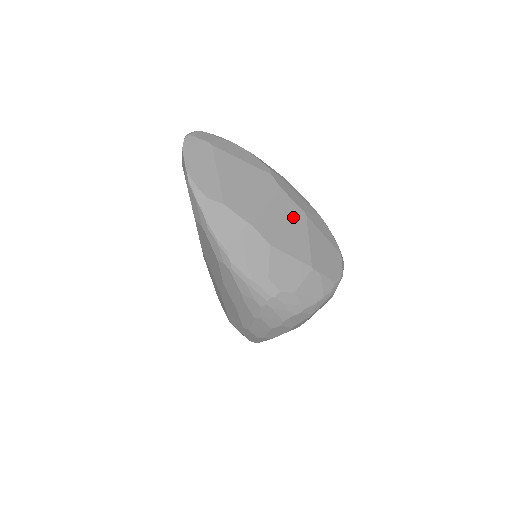
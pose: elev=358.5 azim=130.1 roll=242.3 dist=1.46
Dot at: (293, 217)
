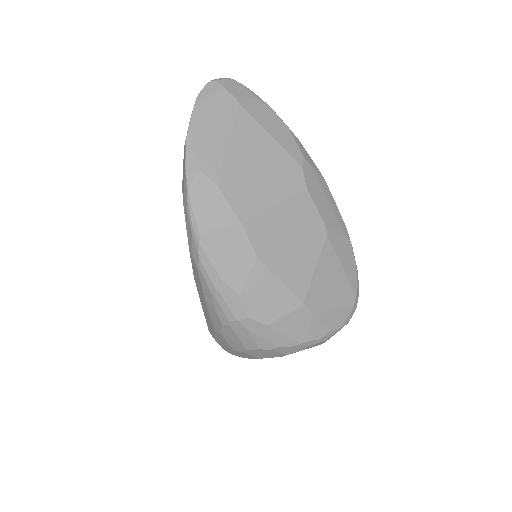
Dot at: (307, 231)
